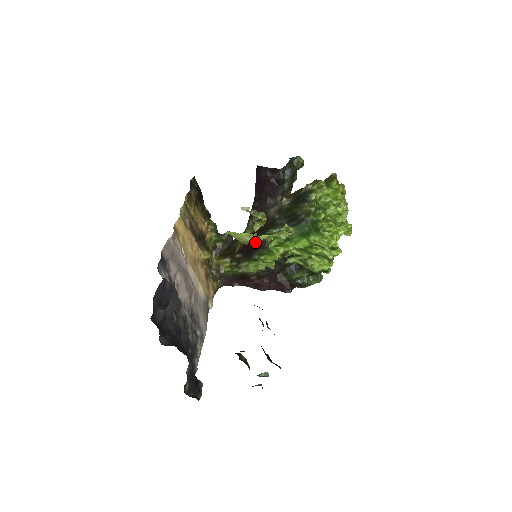
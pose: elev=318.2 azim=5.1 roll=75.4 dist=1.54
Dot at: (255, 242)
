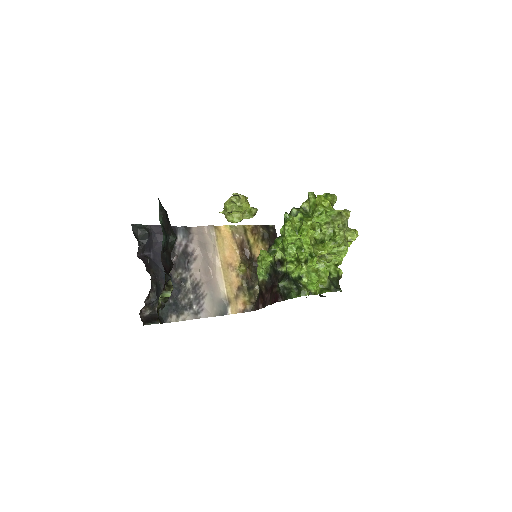
Dot at: (226, 212)
